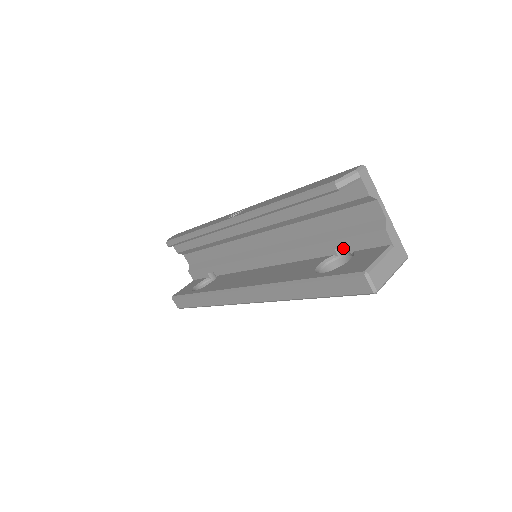
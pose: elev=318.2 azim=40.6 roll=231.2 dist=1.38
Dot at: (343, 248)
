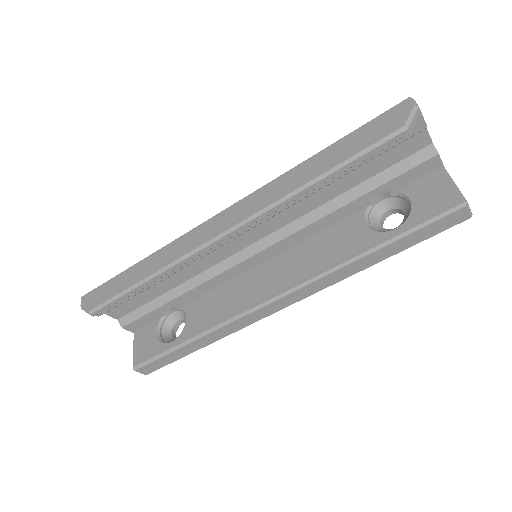
Dot at: (379, 194)
